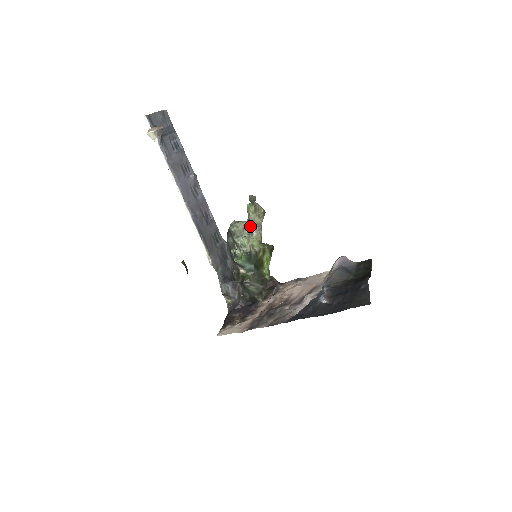
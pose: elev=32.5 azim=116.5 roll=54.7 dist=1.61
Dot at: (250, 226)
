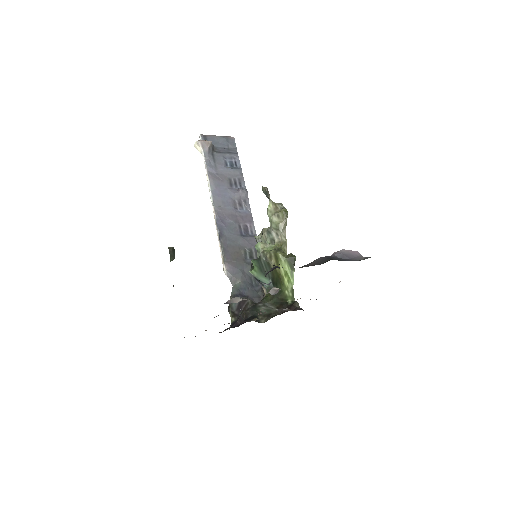
Dot at: (272, 231)
